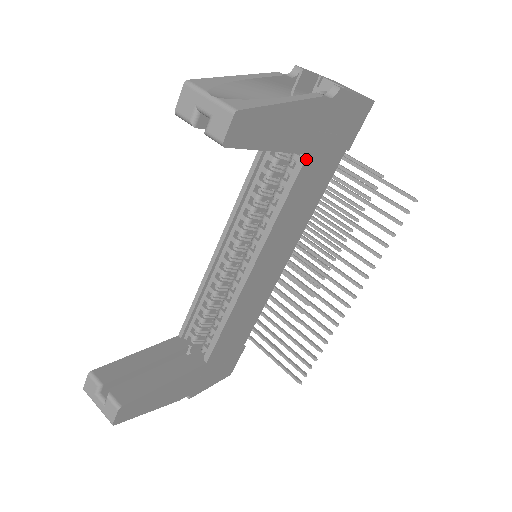
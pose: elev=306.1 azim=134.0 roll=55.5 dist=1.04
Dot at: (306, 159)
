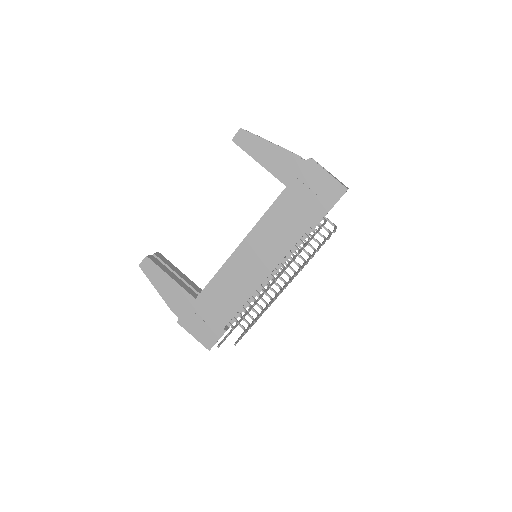
Dot at: (285, 189)
